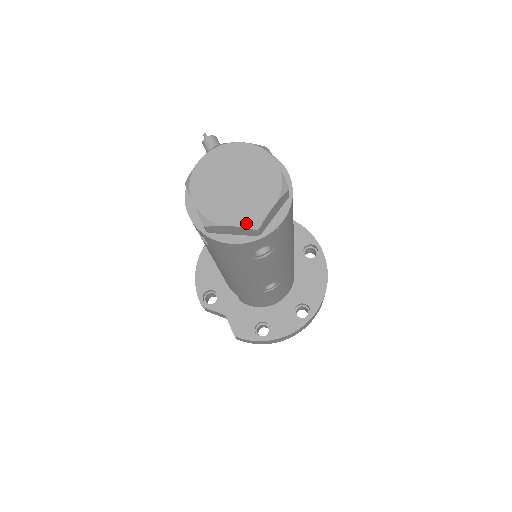
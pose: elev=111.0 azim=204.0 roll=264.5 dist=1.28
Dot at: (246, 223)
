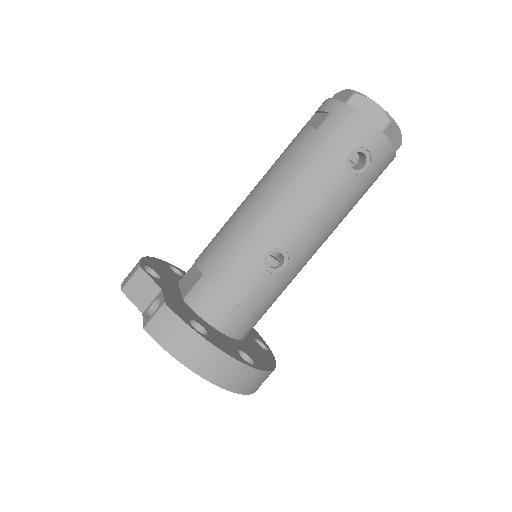
Dot at: (386, 111)
